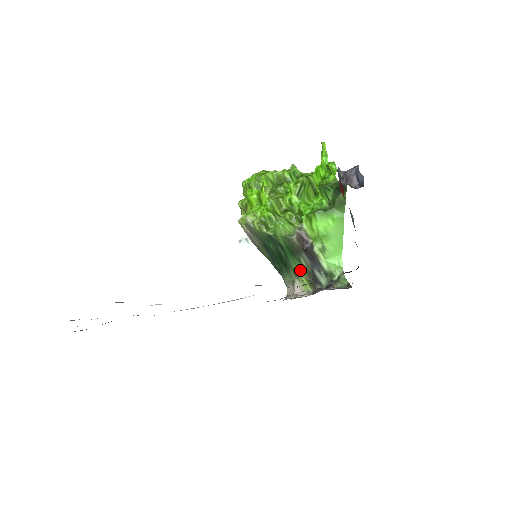
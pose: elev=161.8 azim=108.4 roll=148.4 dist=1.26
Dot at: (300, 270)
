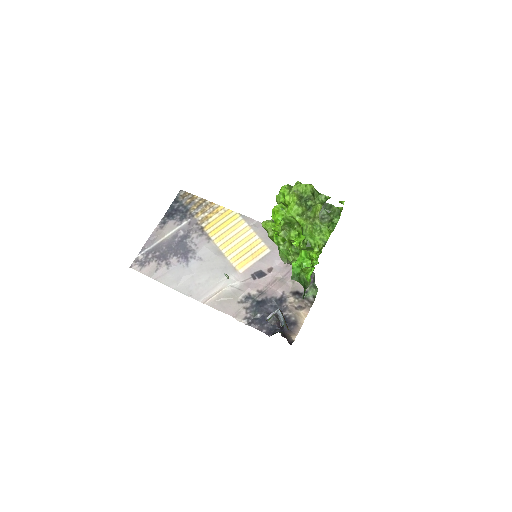
Dot at: occluded
